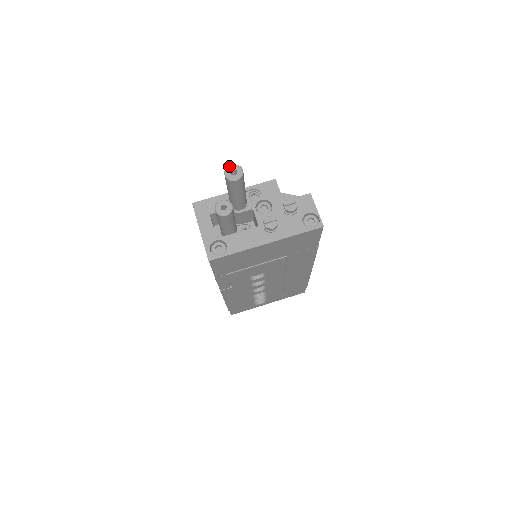
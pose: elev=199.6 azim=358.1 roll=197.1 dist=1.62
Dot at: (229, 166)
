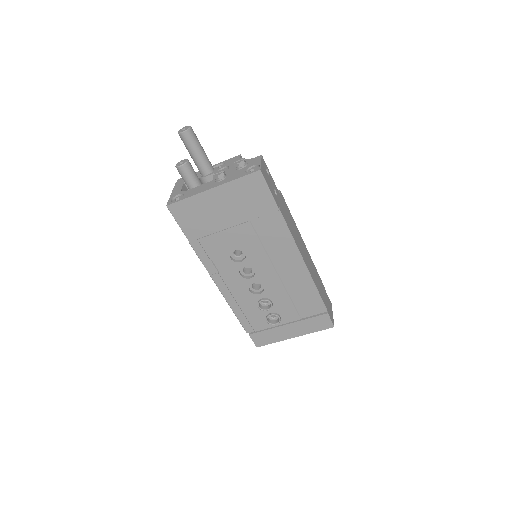
Dot at: (183, 127)
